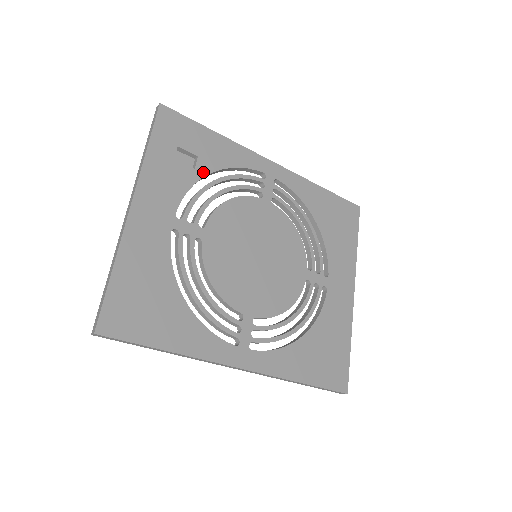
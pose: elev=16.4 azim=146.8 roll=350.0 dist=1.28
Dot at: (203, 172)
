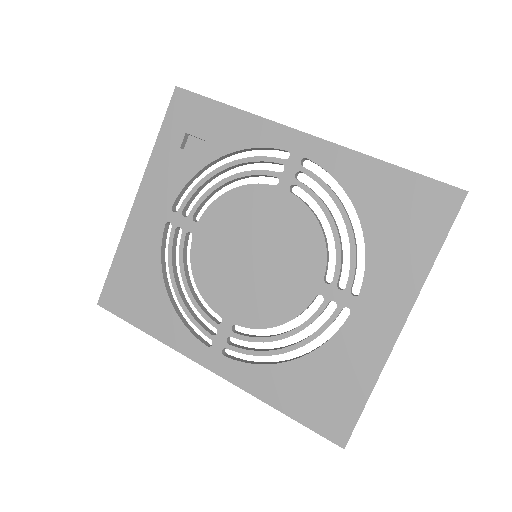
Dot at: (208, 159)
